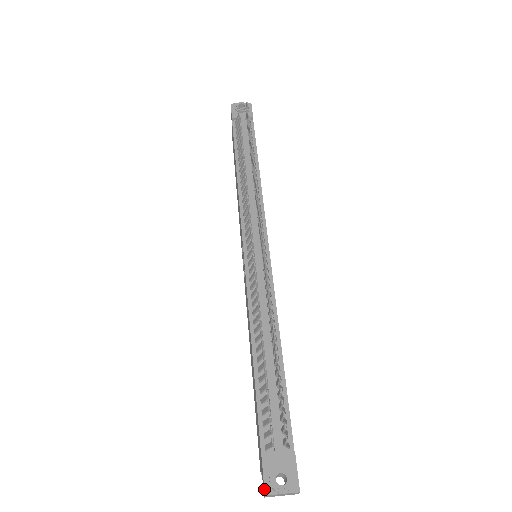
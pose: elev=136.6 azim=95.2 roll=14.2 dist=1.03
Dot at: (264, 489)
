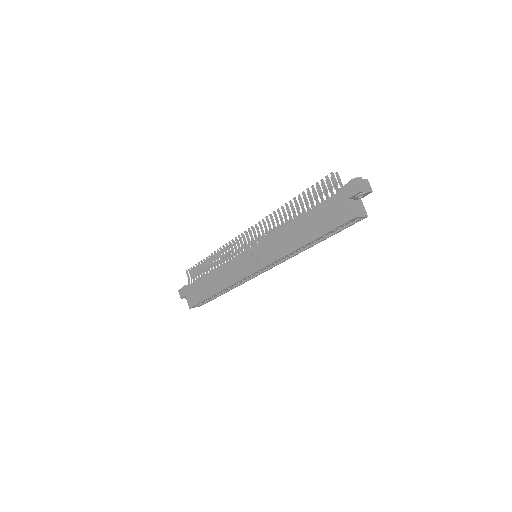
Dot at: (352, 180)
